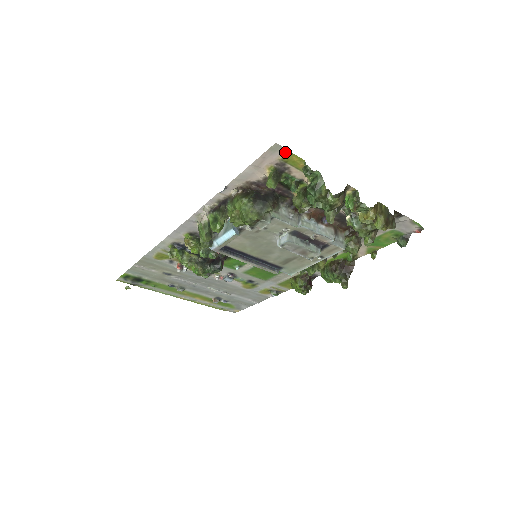
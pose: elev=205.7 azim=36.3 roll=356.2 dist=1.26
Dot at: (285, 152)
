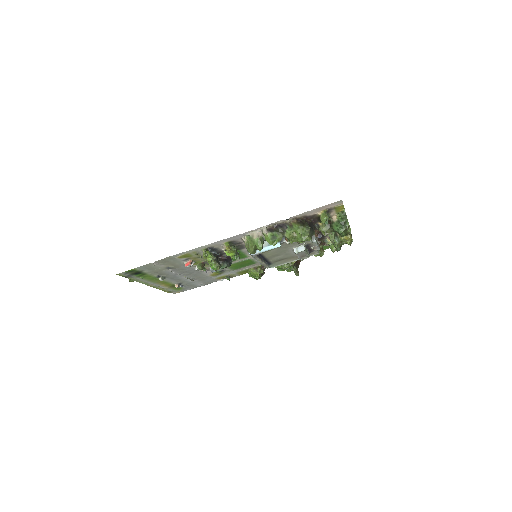
Dot at: (340, 204)
